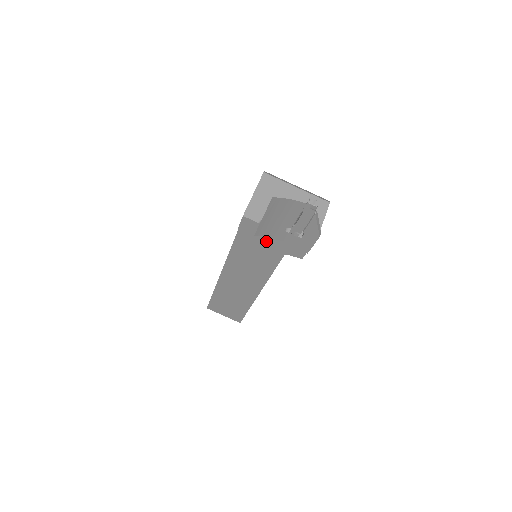
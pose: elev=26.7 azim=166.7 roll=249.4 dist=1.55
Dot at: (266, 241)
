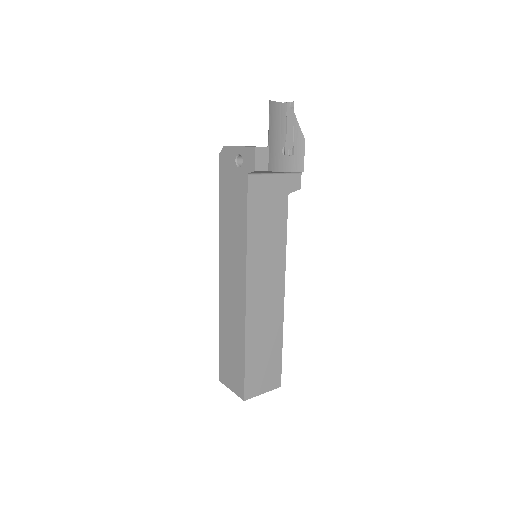
Dot at: (271, 188)
